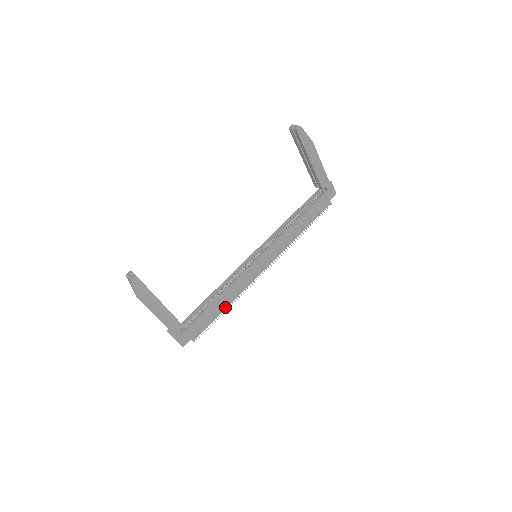
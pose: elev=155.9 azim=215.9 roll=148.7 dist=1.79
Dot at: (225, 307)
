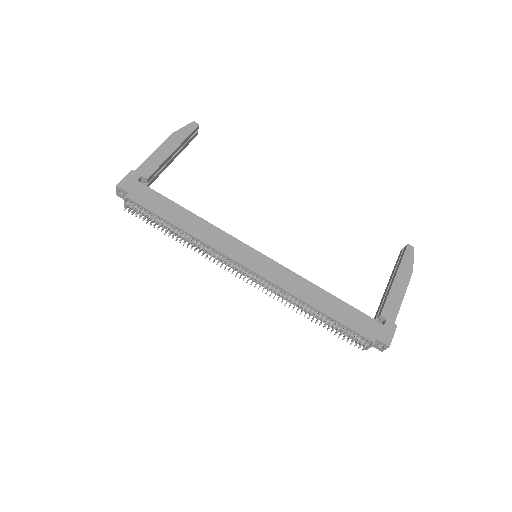
Dot at: (179, 226)
